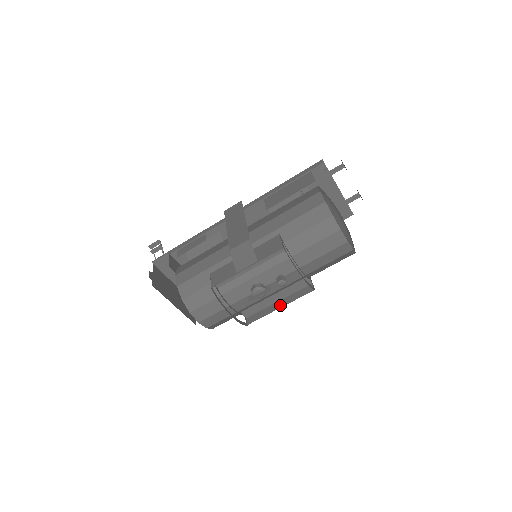
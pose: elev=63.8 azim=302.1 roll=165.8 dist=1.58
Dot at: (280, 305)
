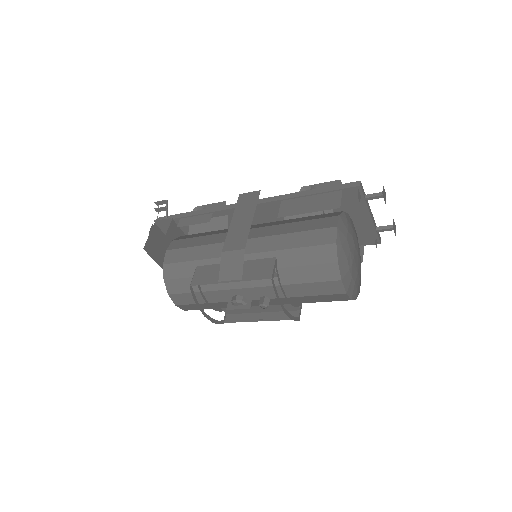
Dot at: (261, 318)
